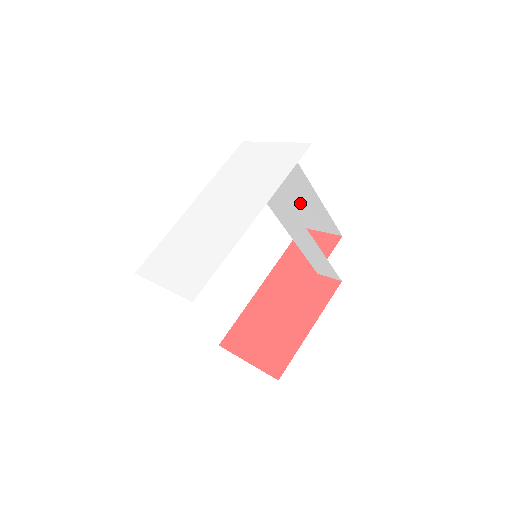
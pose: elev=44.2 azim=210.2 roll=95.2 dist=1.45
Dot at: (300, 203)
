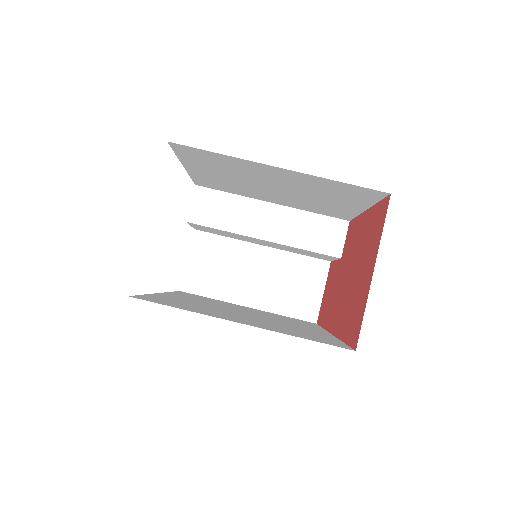
Dot at: (274, 286)
